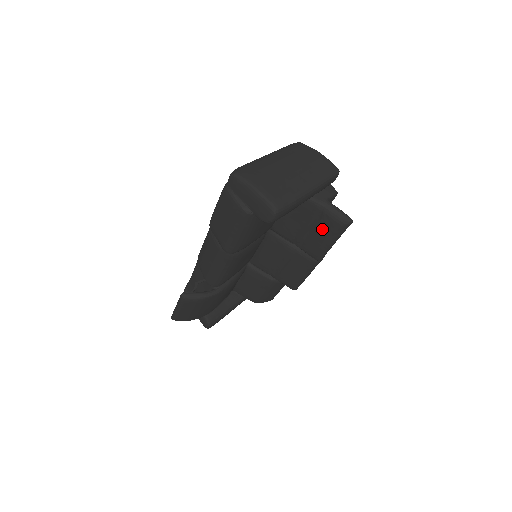
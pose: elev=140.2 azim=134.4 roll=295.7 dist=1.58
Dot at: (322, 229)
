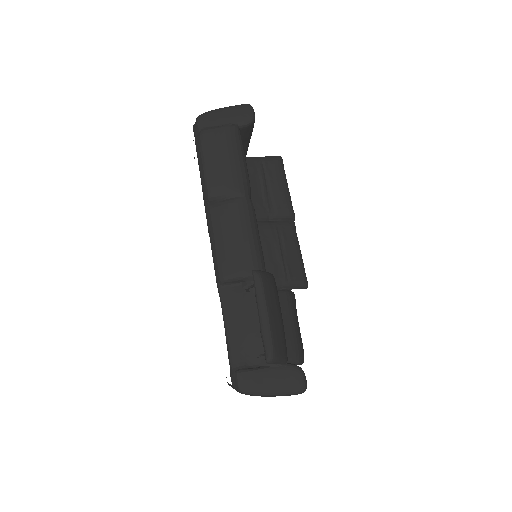
Dot at: (273, 176)
